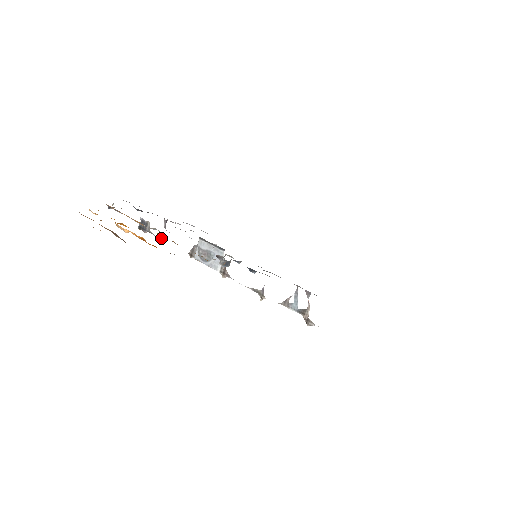
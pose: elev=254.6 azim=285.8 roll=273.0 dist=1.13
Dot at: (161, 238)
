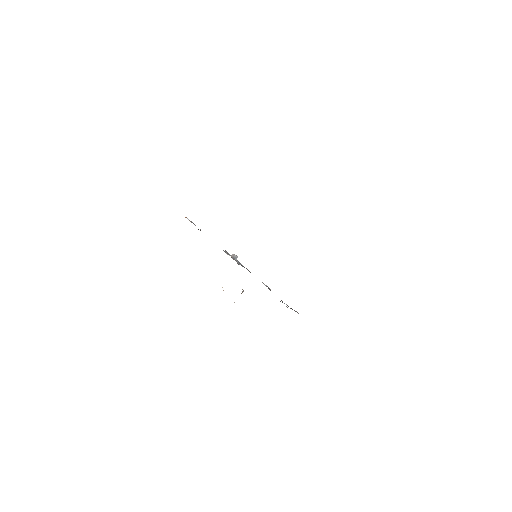
Dot at: occluded
